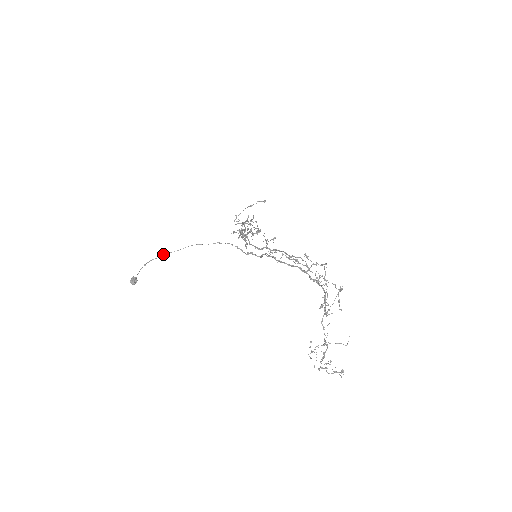
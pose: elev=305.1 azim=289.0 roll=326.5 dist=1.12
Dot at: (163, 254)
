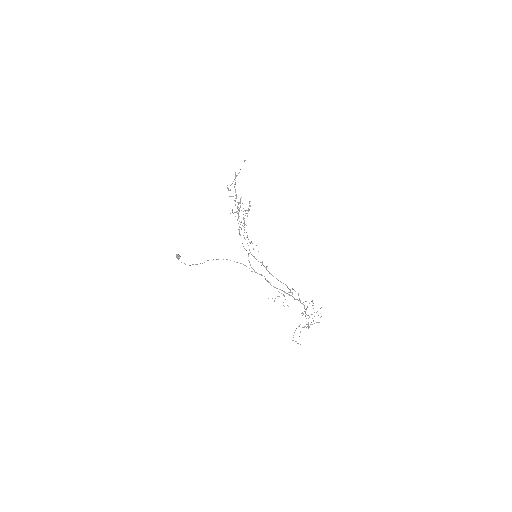
Dot at: (196, 264)
